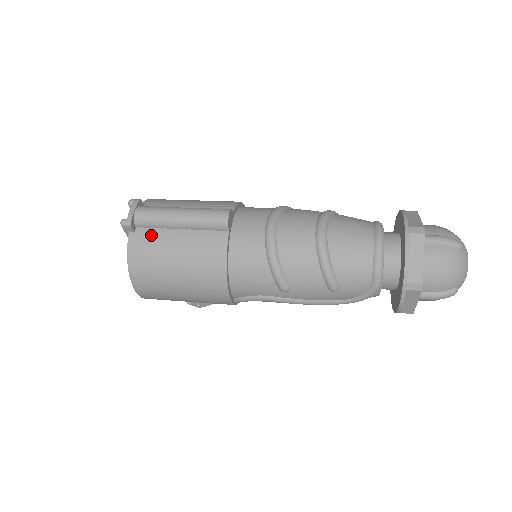
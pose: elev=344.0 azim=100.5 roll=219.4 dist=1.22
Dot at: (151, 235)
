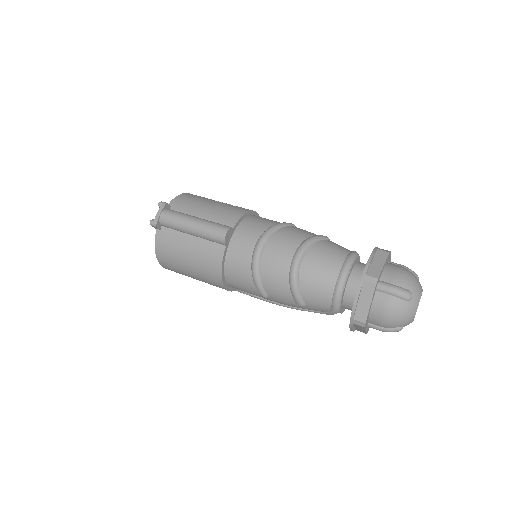
Dot at: (171, 235)
